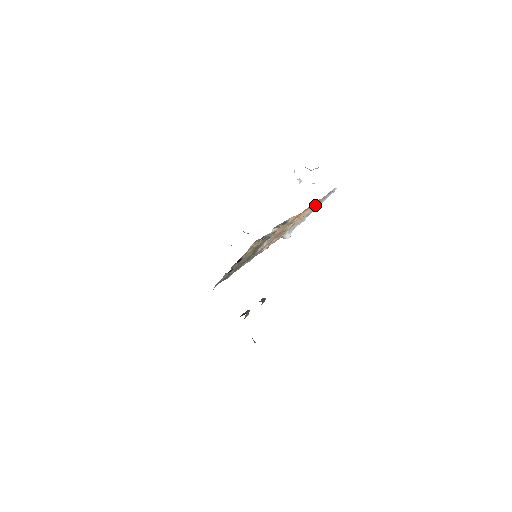
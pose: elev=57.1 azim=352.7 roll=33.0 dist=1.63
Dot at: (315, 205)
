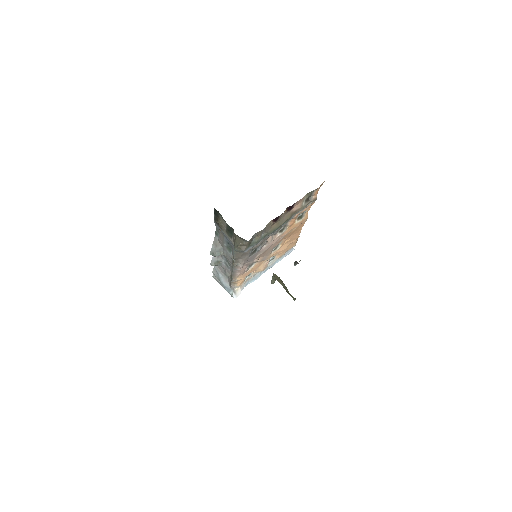
Dot at: (284, 250)
